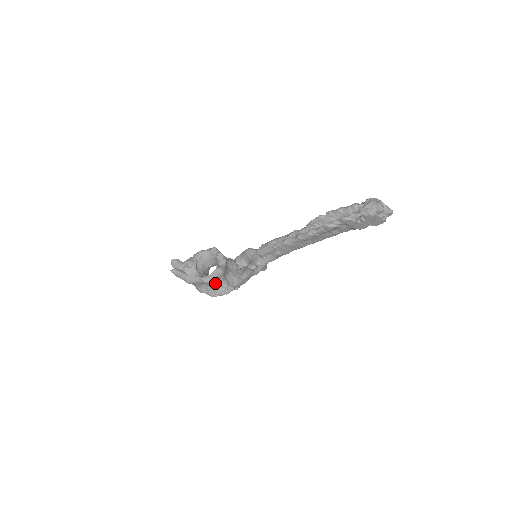
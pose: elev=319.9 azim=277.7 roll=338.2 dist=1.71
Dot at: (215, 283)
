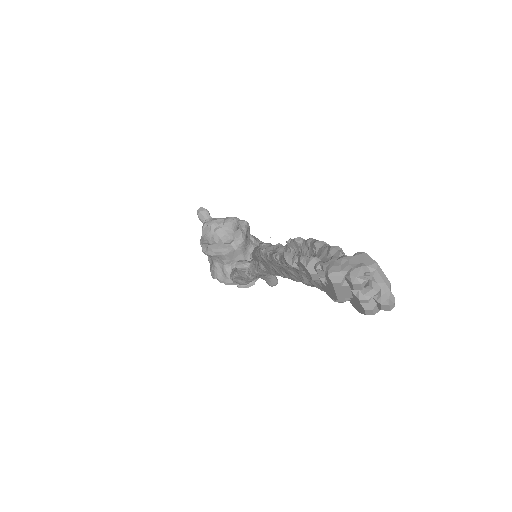
Dot at: (217, 261)
